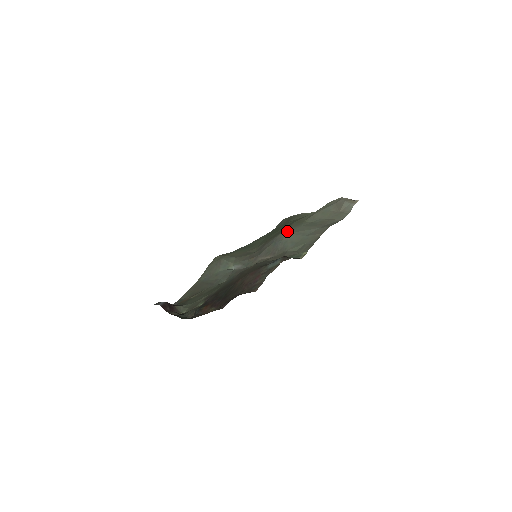
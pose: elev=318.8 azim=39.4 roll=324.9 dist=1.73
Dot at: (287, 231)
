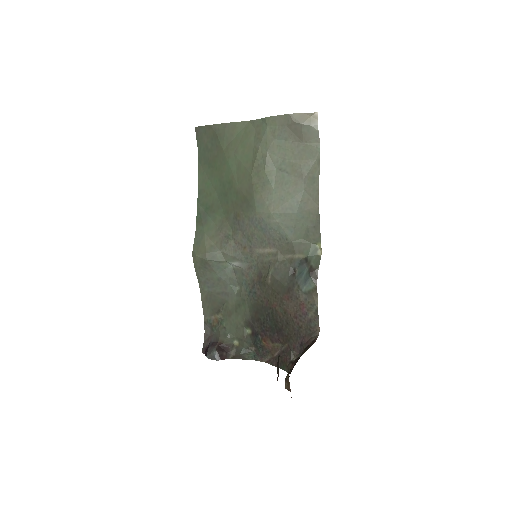
Dot at: (263, 206)
